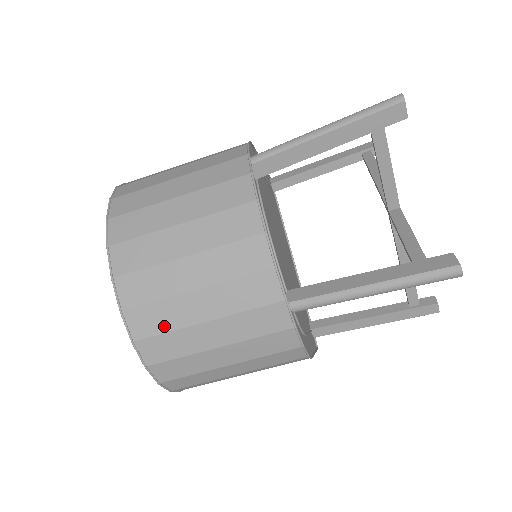
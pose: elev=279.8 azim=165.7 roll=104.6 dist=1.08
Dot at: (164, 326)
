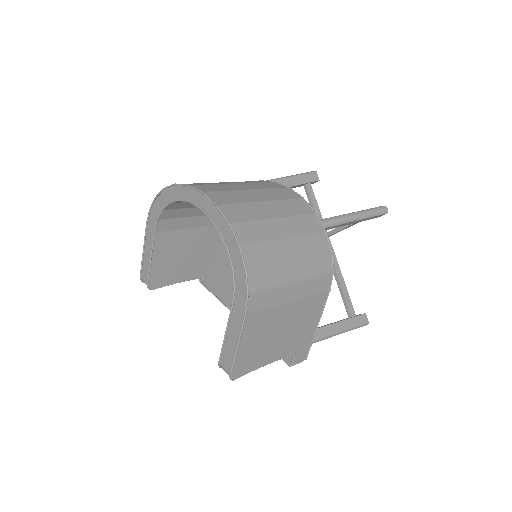
Dot at: (249, 217)
